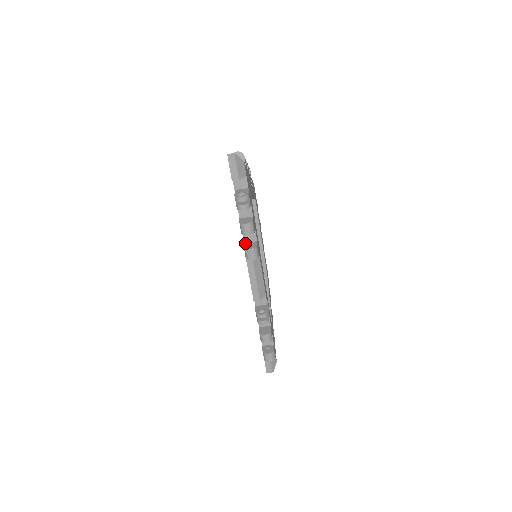
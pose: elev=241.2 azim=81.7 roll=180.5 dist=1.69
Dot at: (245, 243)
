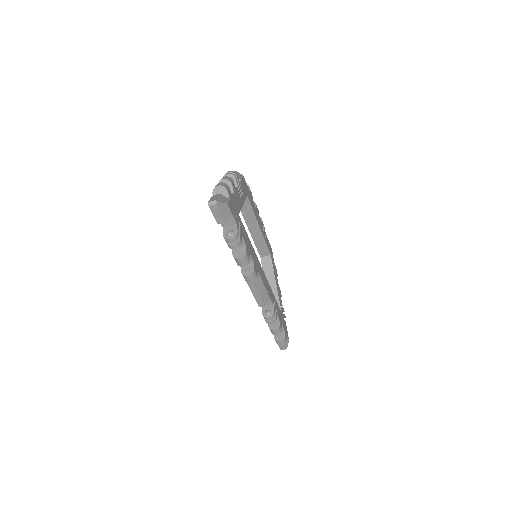
Dot at: occluded
